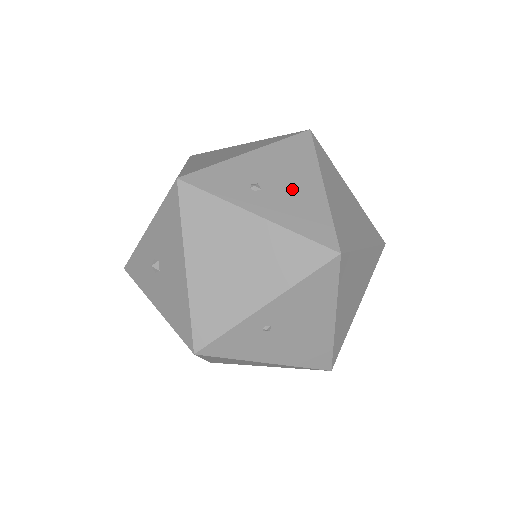
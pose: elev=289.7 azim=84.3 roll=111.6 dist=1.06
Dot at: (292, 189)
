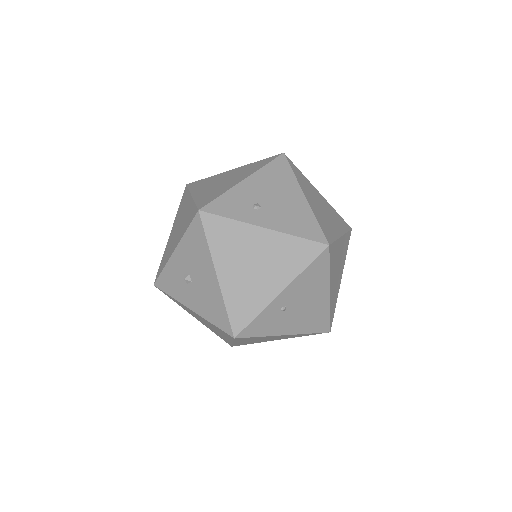
Dot at: (283, 203)
